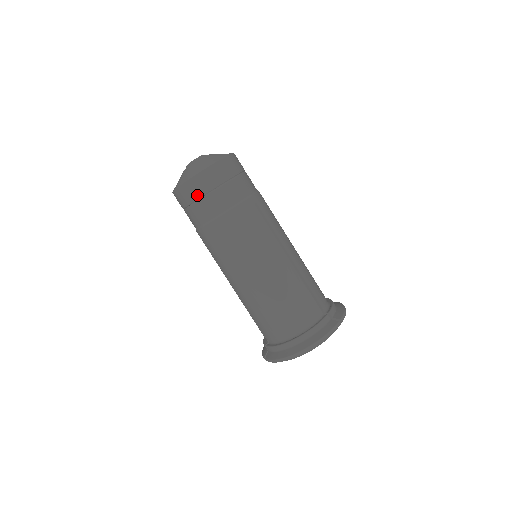
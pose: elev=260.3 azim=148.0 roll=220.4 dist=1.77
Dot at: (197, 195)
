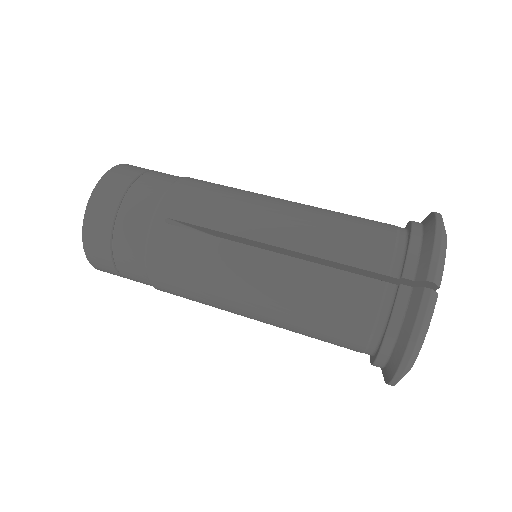
Dot at: (137, 172)
